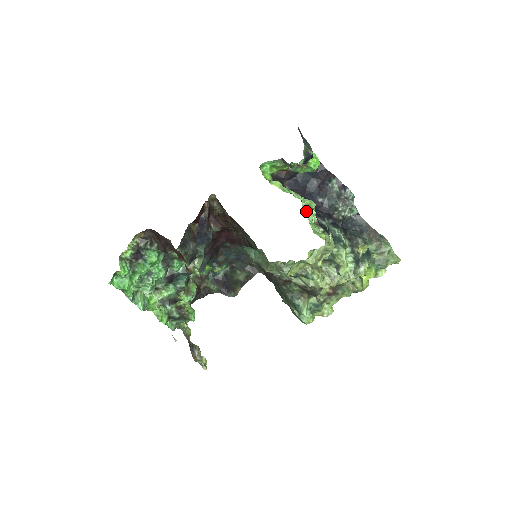
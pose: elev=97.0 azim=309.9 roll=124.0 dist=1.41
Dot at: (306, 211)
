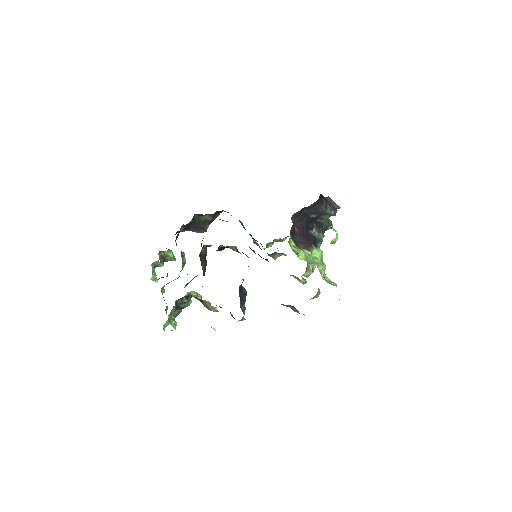
Dot at: (322, 271)
